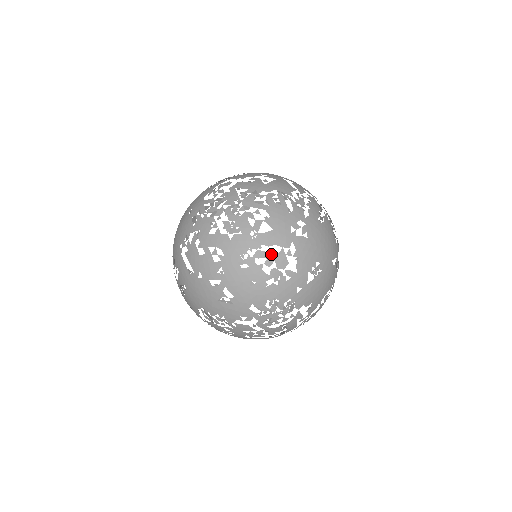
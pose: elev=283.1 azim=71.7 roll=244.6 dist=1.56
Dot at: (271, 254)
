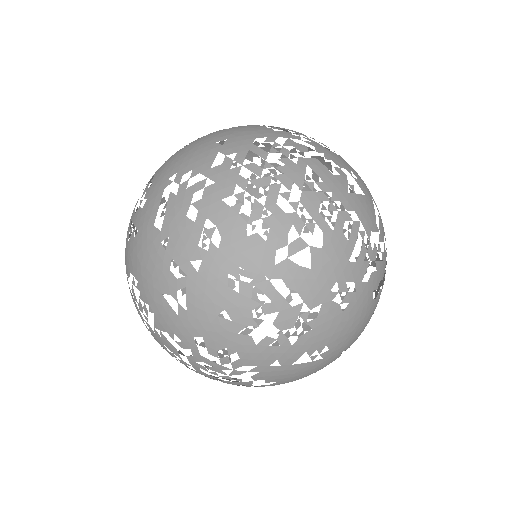
Dot at: (282, 300)
